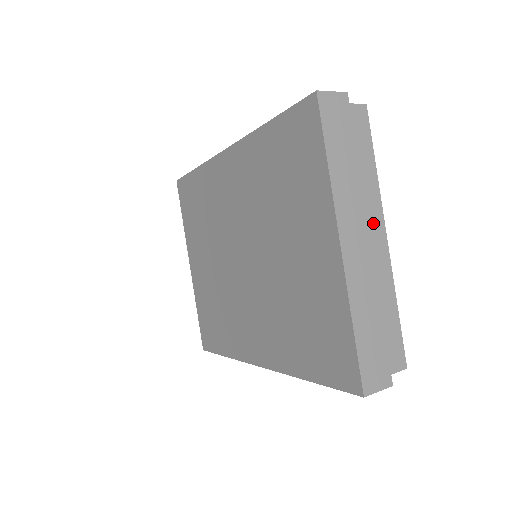
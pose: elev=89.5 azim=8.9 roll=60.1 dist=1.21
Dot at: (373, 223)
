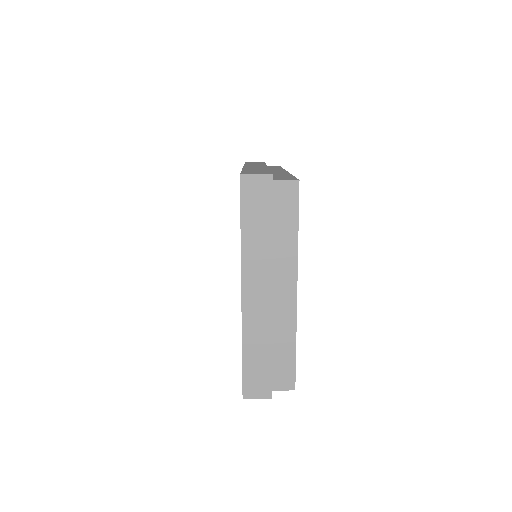
Dot at: (284, 279)
